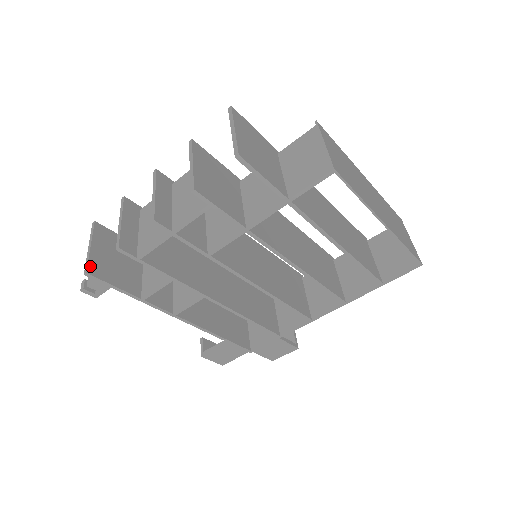
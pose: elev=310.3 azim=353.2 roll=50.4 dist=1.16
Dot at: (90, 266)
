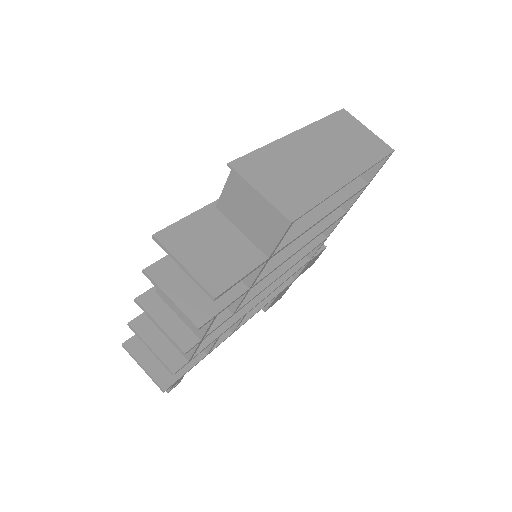
Dot at: (160, 383)
